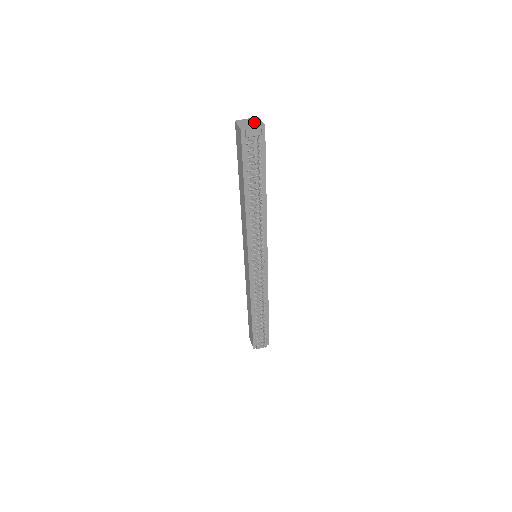
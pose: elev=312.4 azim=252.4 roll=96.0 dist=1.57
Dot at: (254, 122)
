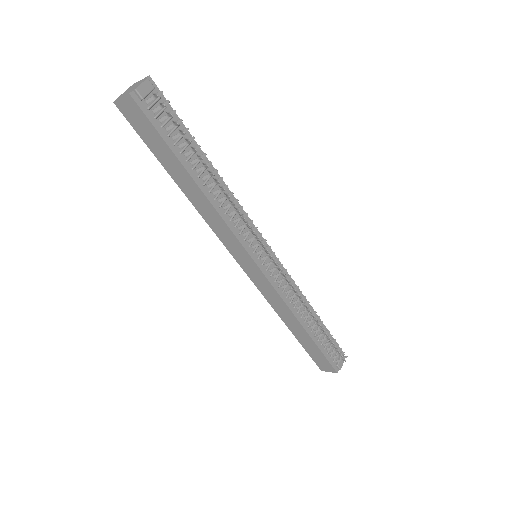
Dot at: (134, 85)
